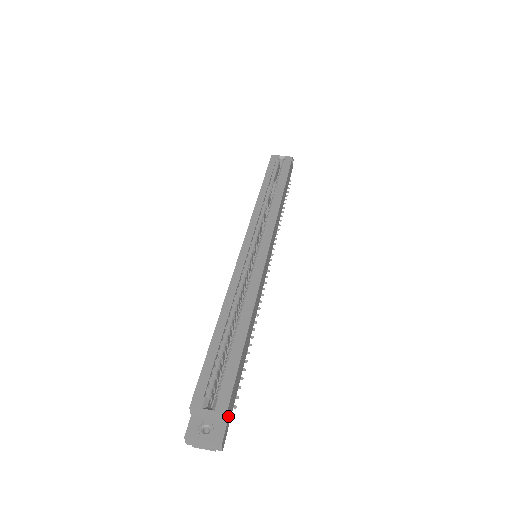
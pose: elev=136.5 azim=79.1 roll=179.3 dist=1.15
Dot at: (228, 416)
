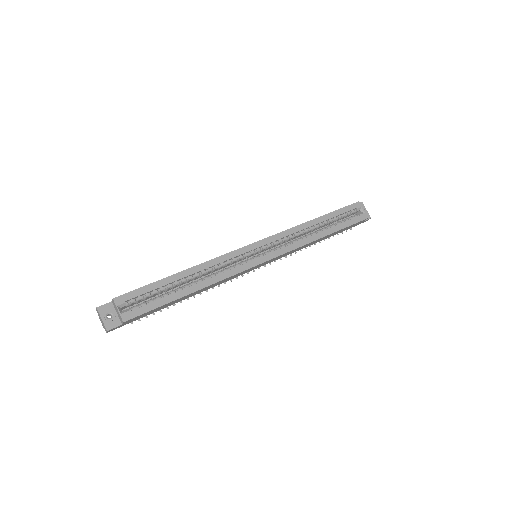
Dot at: (126, 322)
